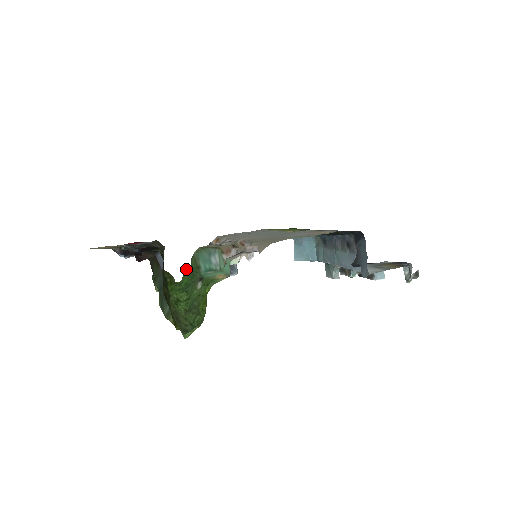
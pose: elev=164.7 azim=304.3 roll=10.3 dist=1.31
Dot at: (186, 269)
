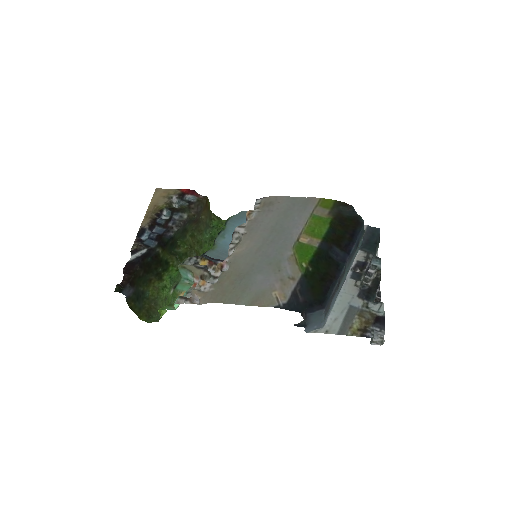
Dot at: (226, 220)
